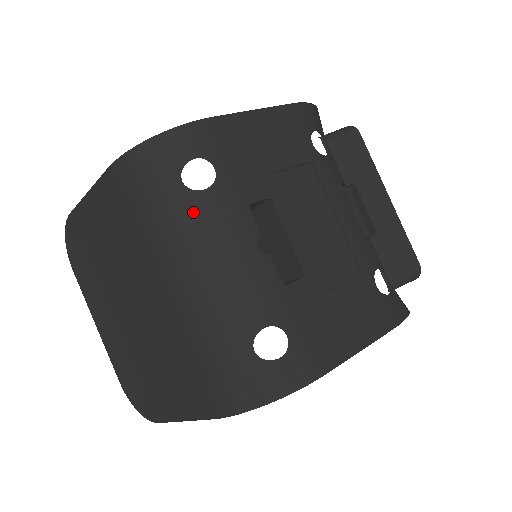
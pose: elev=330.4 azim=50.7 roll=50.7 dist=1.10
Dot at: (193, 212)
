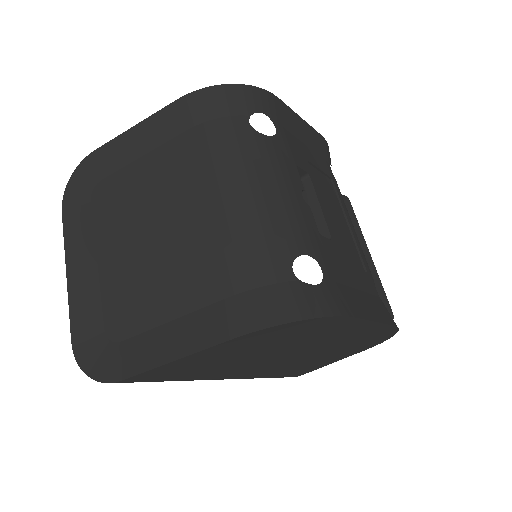
Dot at: (254, 146)
